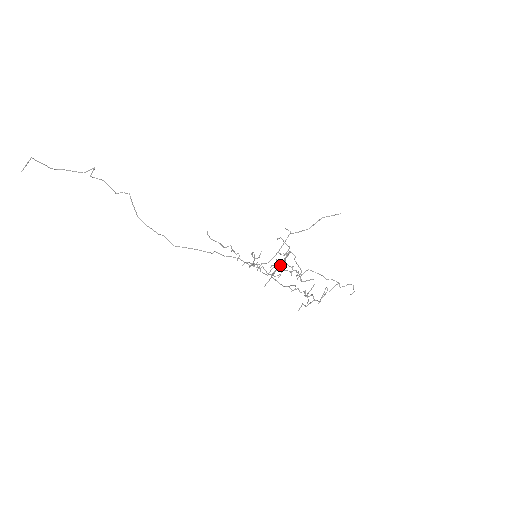
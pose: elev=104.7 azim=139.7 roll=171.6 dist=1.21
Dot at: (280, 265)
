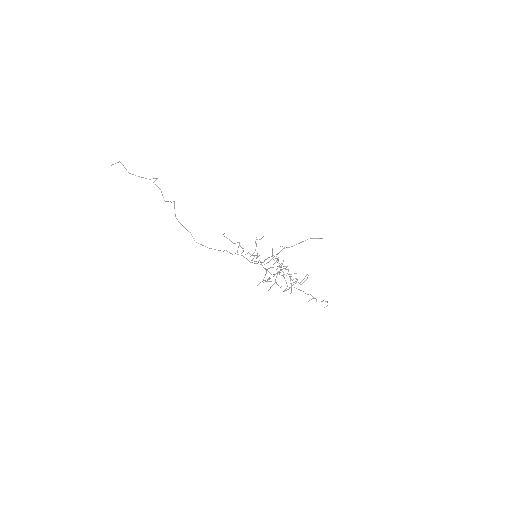
Dot at: (273, 264)
